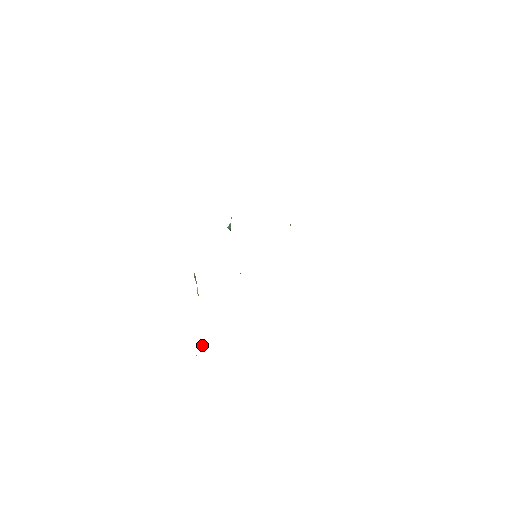
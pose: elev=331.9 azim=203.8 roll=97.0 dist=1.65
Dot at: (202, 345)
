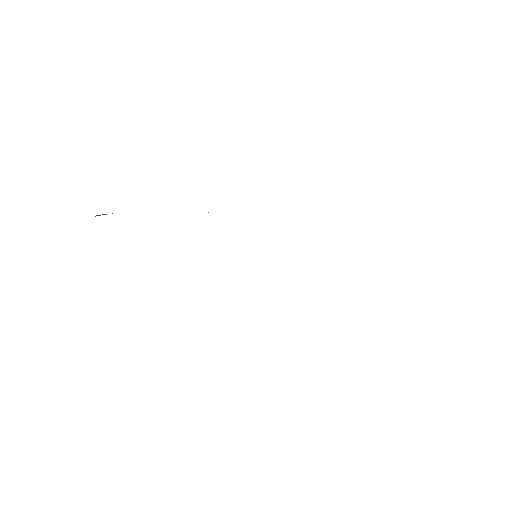
Dot at: occluded
